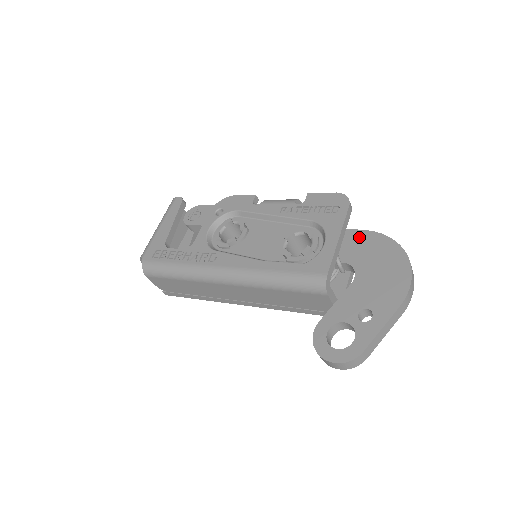
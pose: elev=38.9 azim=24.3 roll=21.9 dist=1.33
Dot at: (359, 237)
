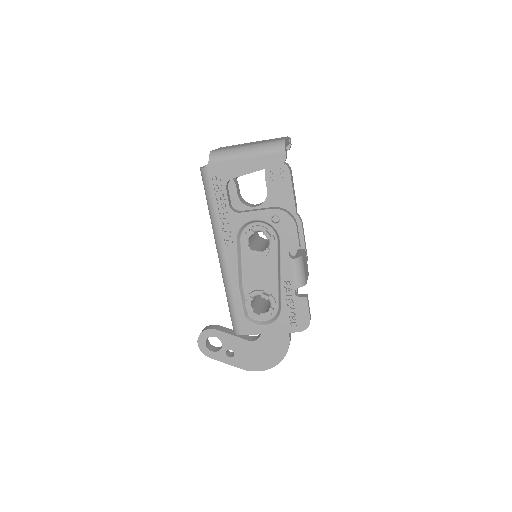
Dot at: (283, 335)
